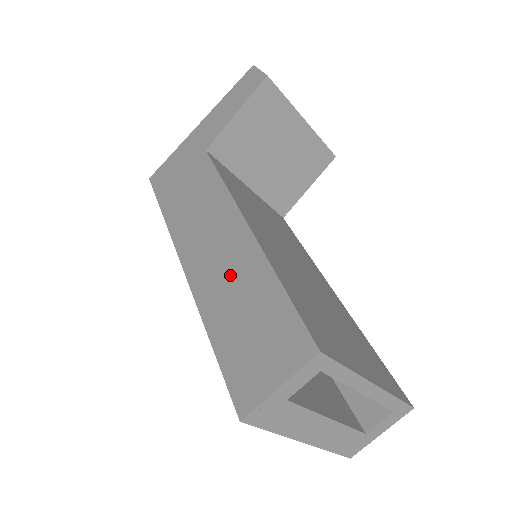
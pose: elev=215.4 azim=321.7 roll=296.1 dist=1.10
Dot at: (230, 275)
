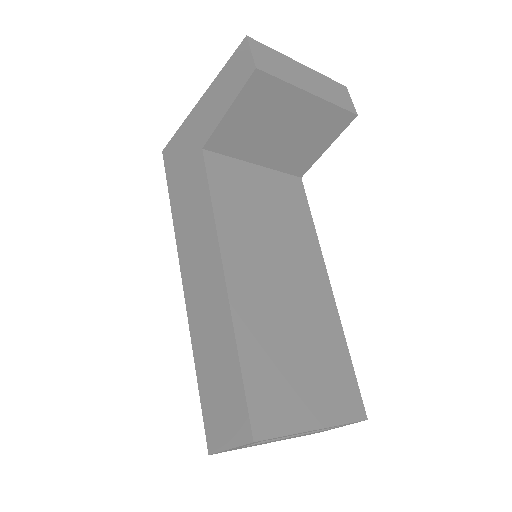
Dot at: (210, 324)
